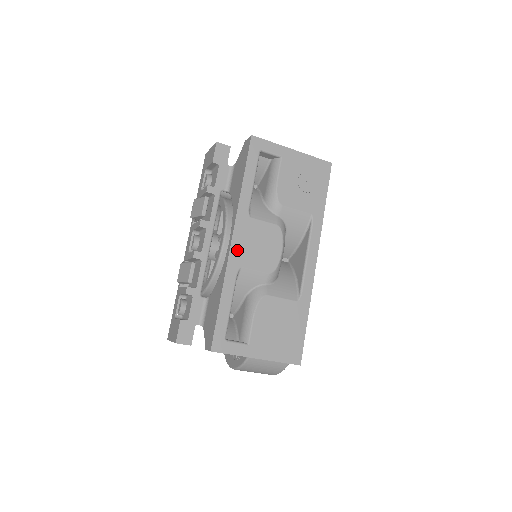
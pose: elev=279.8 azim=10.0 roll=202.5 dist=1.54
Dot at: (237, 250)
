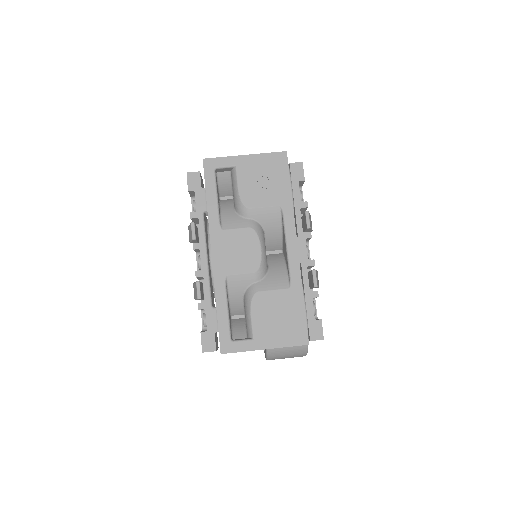
Dot at: (219, 262)
